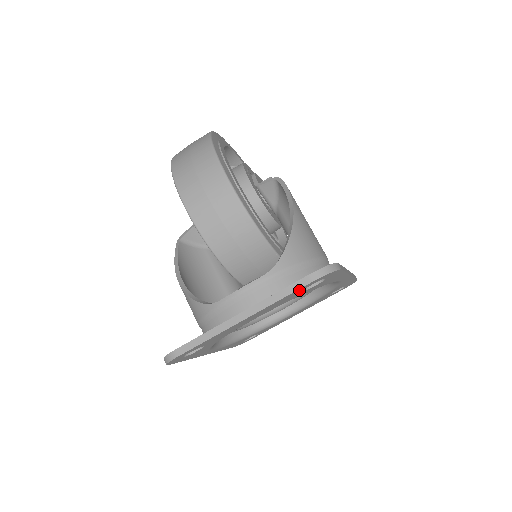
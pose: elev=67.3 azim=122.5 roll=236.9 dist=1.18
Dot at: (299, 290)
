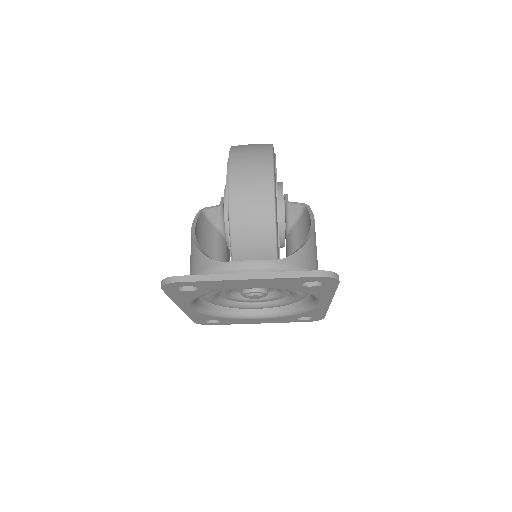
Dot at: (302, 279)
